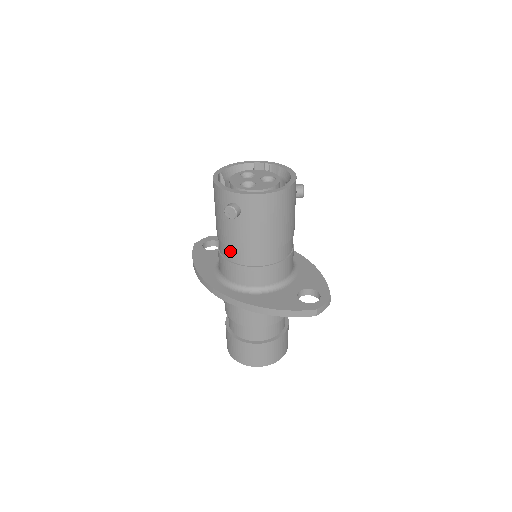
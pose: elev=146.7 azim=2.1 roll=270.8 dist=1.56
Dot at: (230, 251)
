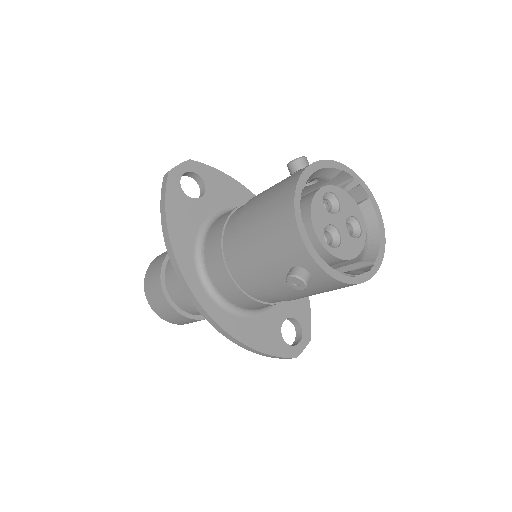
Dot at: (246, 279)
